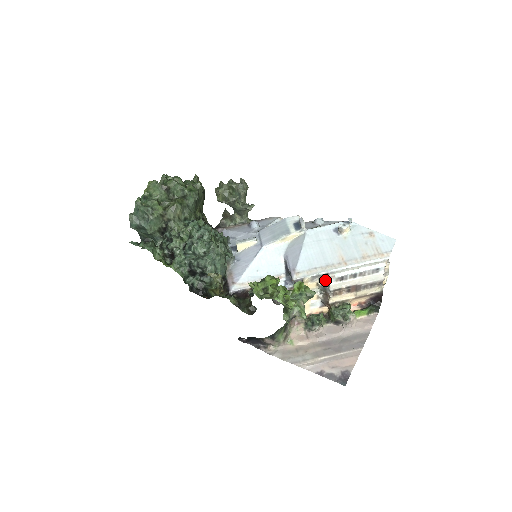
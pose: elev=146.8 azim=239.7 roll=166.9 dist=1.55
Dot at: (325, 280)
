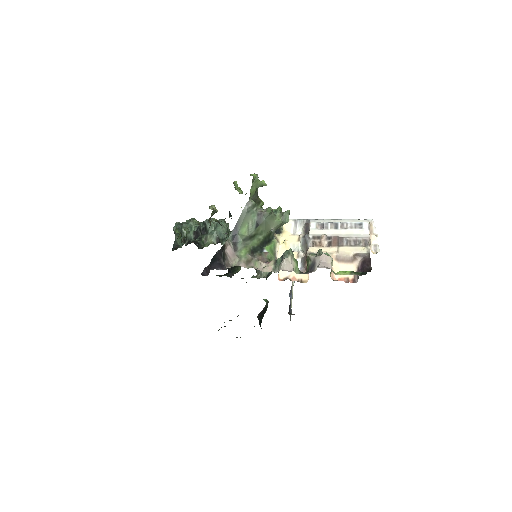
Dot at: (306, 228)
